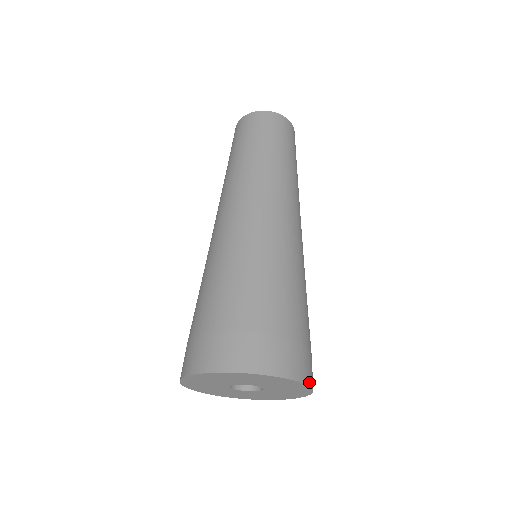
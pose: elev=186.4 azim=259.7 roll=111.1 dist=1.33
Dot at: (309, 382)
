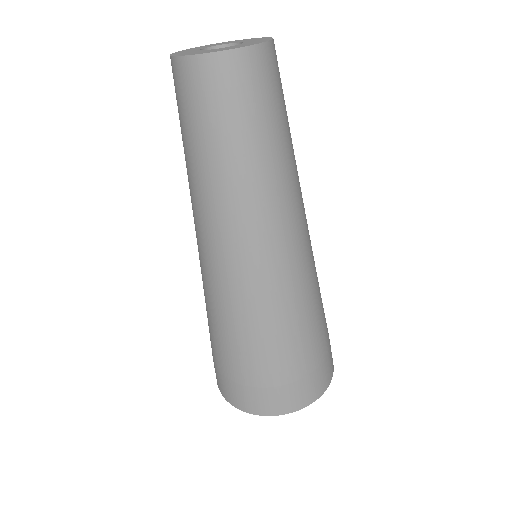
Dot at: occluded
